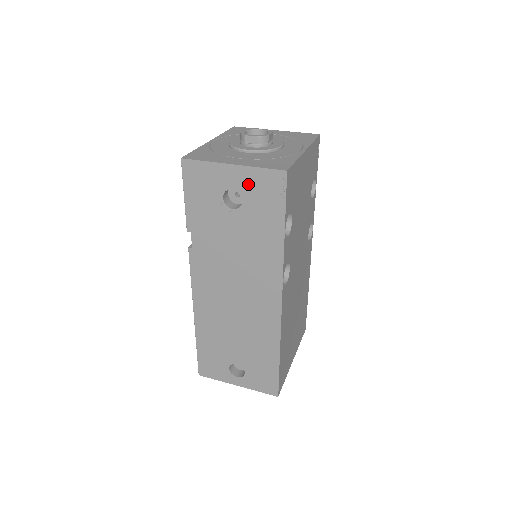
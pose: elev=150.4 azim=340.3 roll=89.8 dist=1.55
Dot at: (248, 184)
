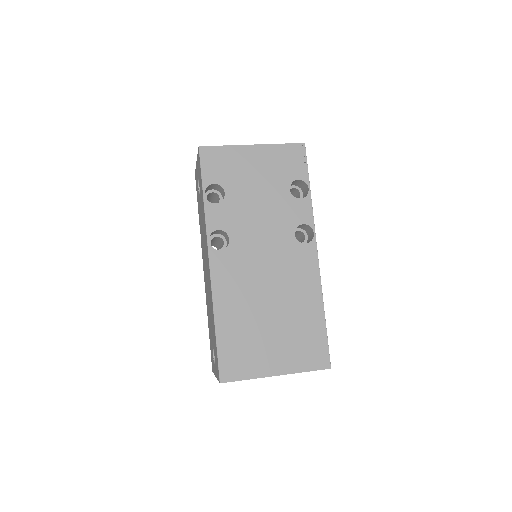
Dot at: (198, 170)
